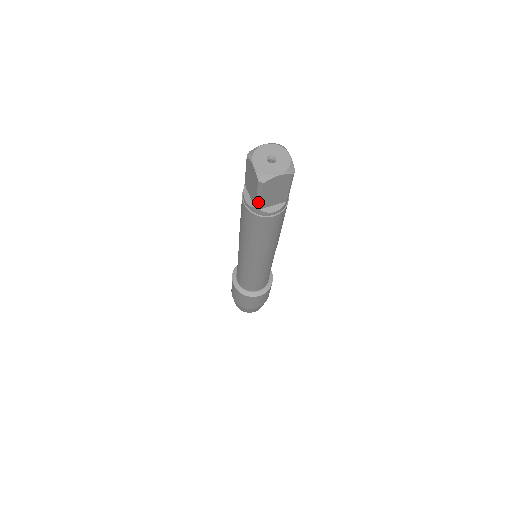
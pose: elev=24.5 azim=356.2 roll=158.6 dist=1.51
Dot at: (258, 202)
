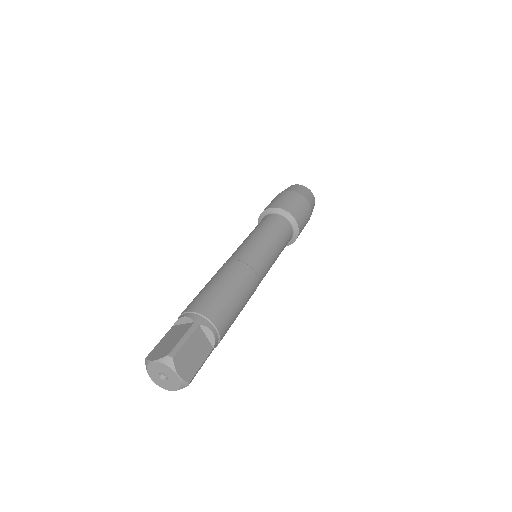
Dot at: occluded
